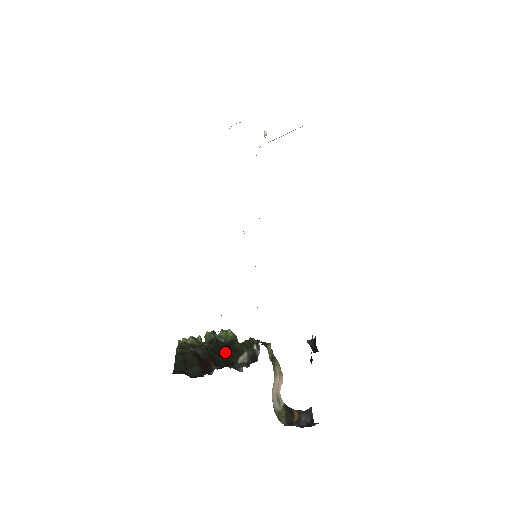
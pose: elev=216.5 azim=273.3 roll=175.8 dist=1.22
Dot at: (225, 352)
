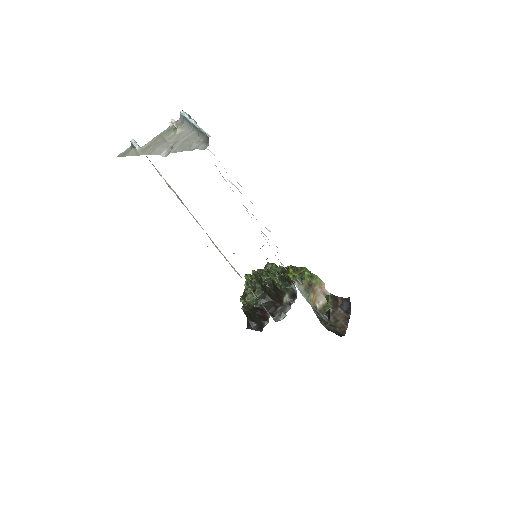
Dot at: (273, 296)
